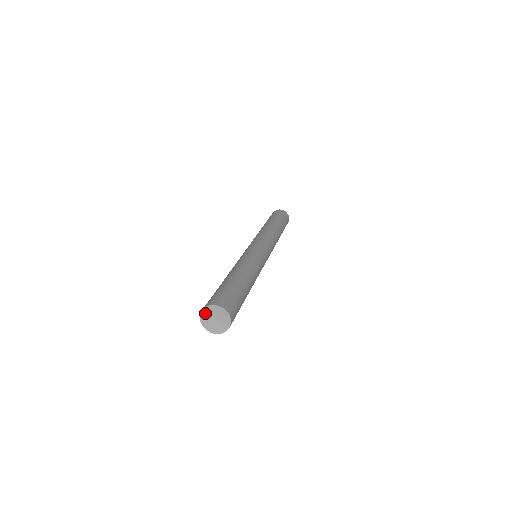
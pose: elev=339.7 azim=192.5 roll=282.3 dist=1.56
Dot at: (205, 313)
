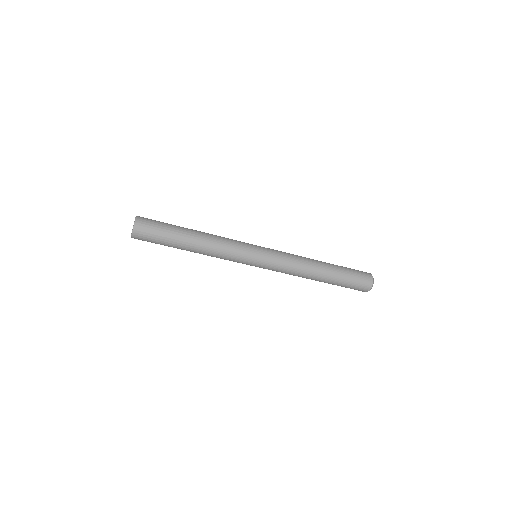
Dot at: occluded
